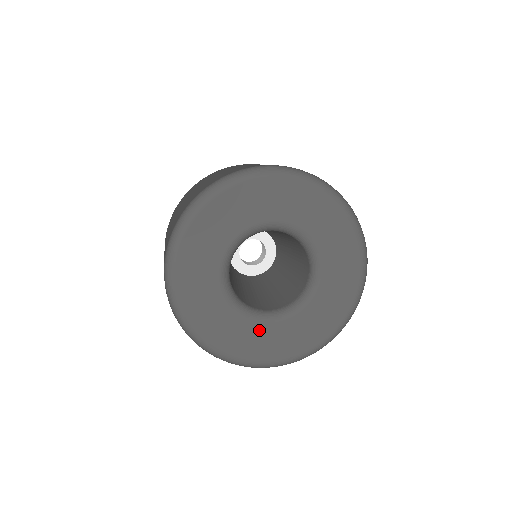
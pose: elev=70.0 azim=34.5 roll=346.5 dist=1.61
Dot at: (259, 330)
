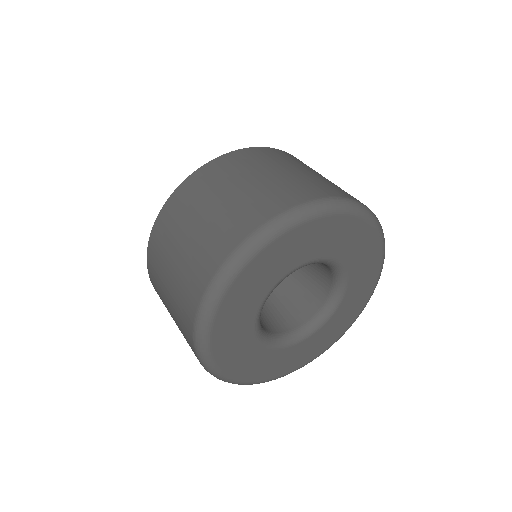
Dot at: (256, 351)
